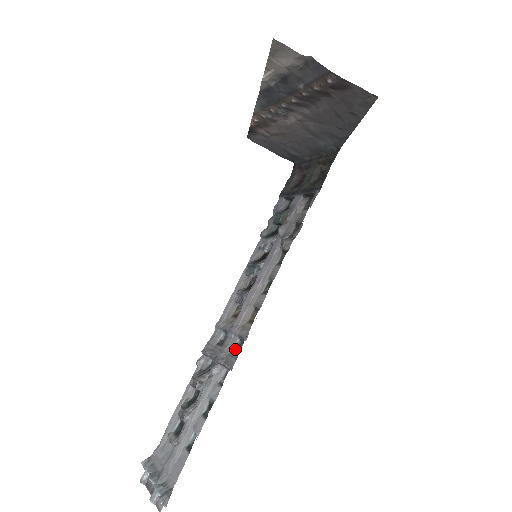
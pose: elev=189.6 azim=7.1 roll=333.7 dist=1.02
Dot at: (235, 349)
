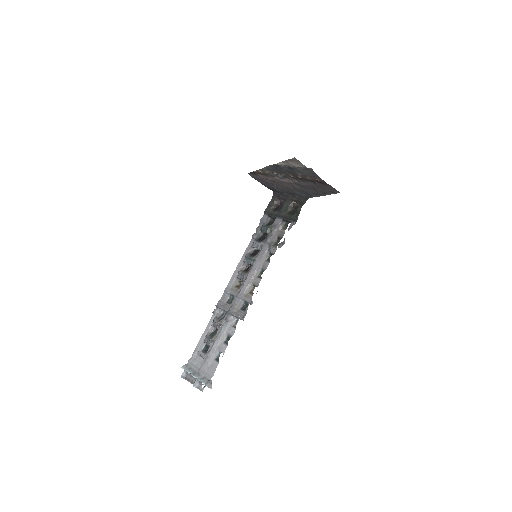
Dot at: (242, 308)
